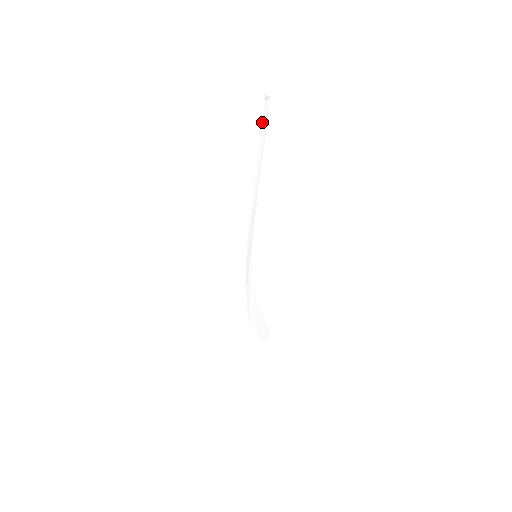
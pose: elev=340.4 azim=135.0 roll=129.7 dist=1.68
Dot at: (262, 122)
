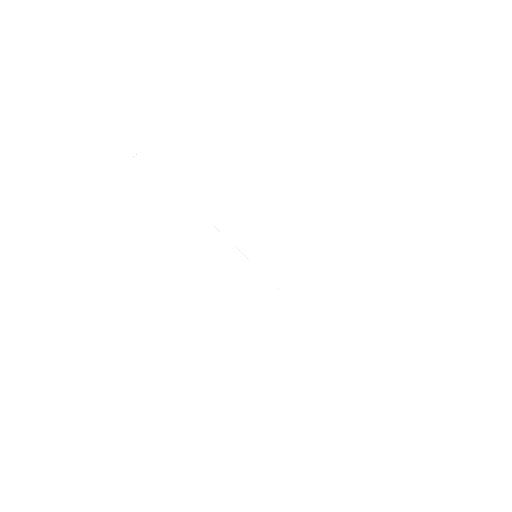
Dot at: (150, 171)
